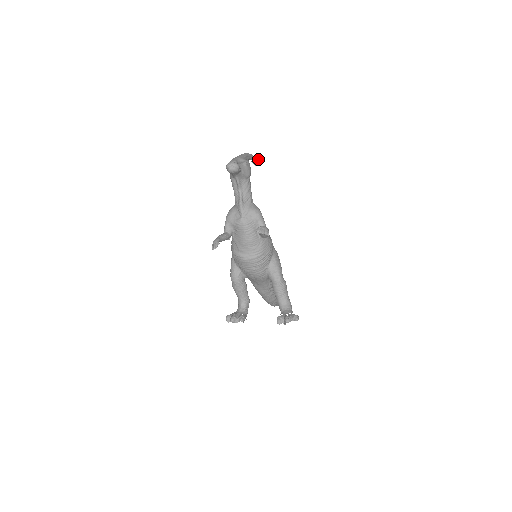
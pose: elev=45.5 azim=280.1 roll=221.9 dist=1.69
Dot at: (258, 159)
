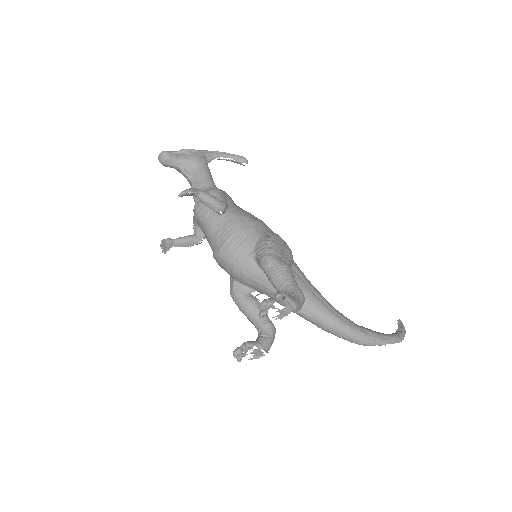
Dot at: (241, 156)
